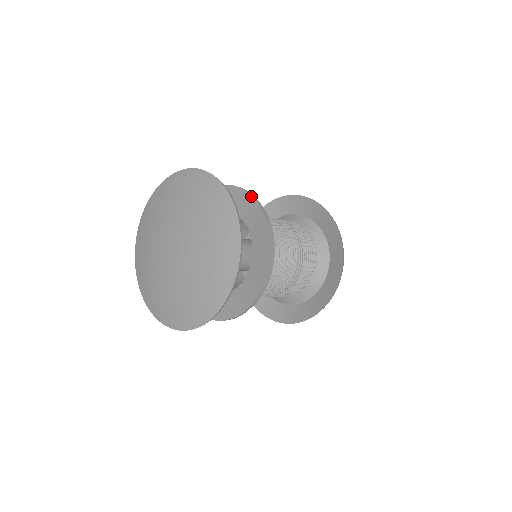
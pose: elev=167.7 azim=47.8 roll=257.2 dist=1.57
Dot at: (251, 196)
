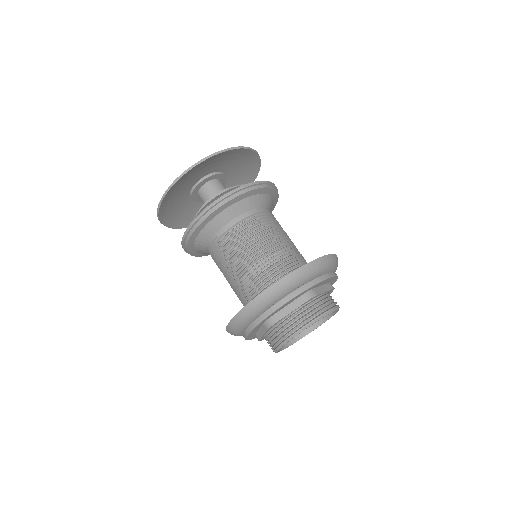
Dot at: (264, 181)
